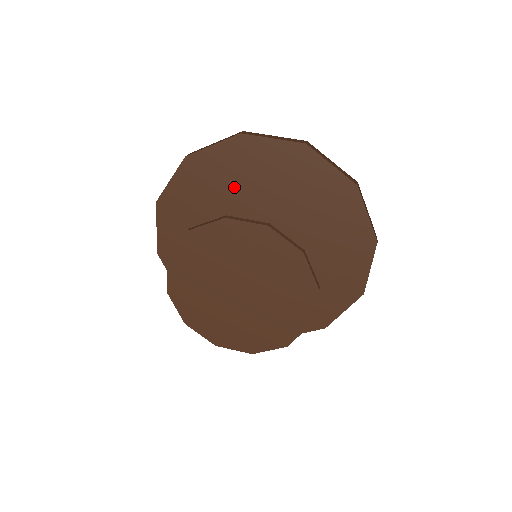
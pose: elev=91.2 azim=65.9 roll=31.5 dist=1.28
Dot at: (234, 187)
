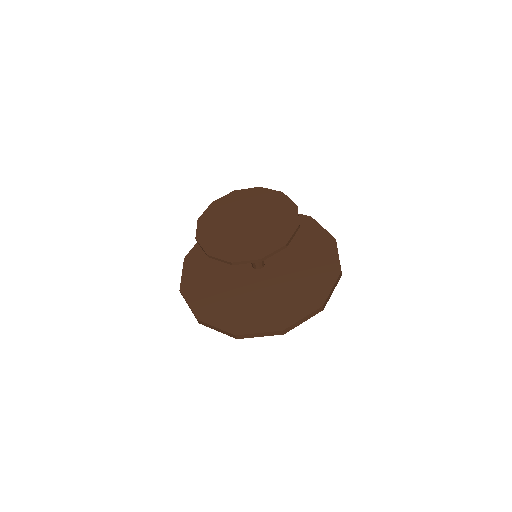
Dot at: occluded
